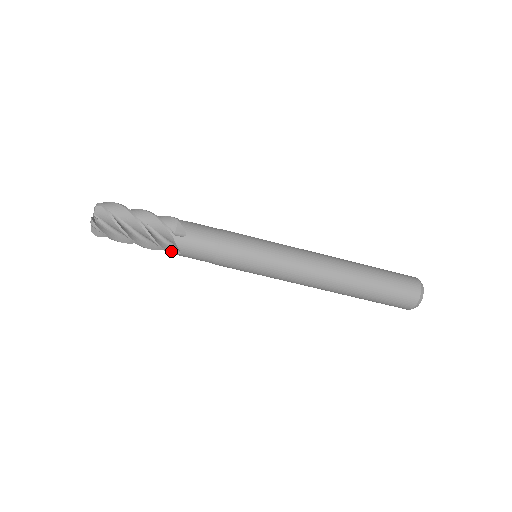
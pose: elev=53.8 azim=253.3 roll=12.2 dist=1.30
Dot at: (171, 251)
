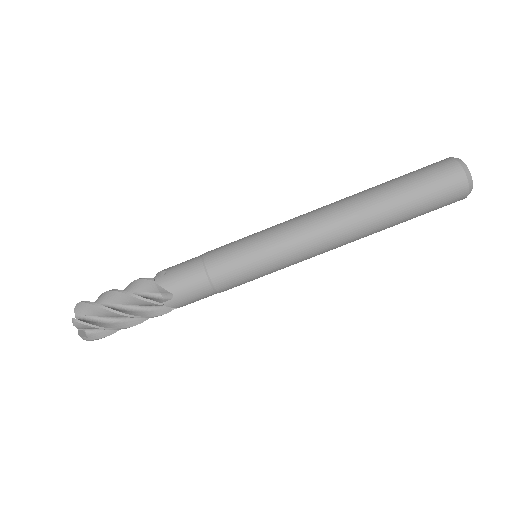
Dot at: (163, 302)
